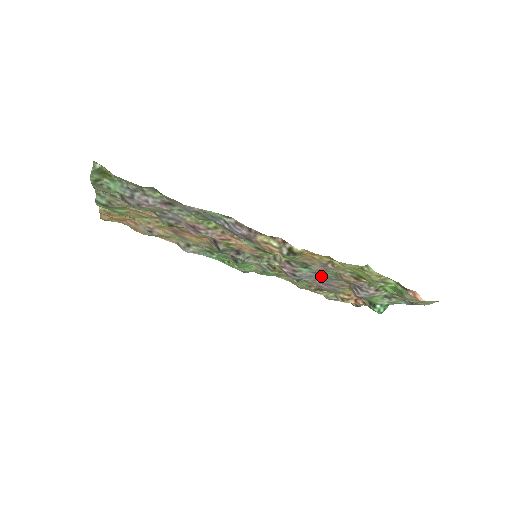
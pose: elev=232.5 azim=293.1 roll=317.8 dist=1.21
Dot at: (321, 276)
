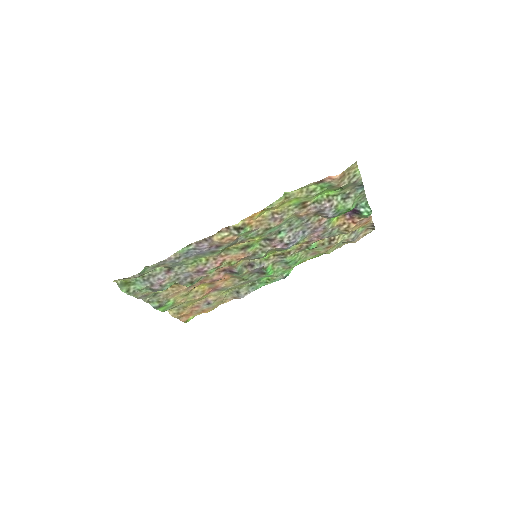
Dot at: (299, 229)
